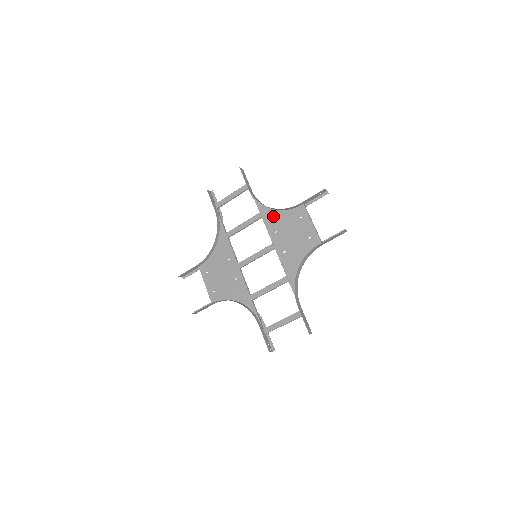
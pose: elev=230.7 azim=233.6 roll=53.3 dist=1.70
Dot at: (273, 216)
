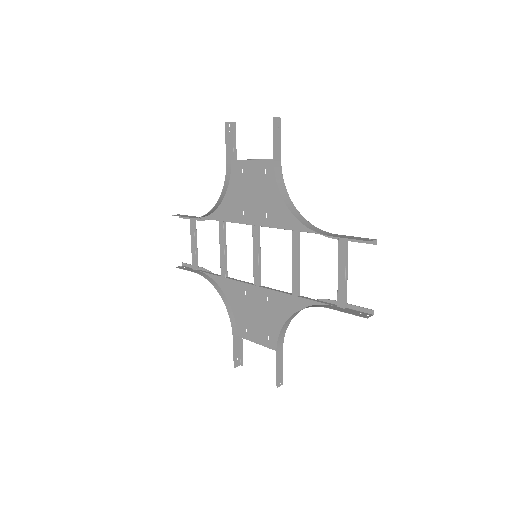
Dot at: (227, 206)
